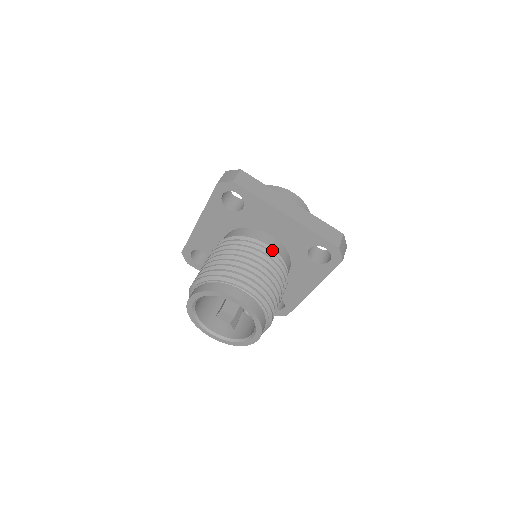
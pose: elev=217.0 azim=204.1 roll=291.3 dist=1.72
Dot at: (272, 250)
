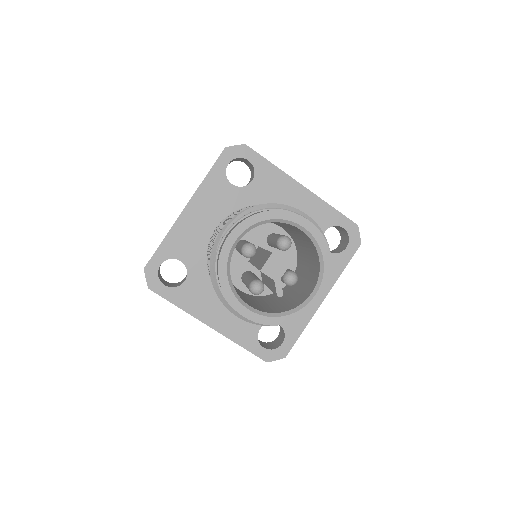
Dot at: occluded
